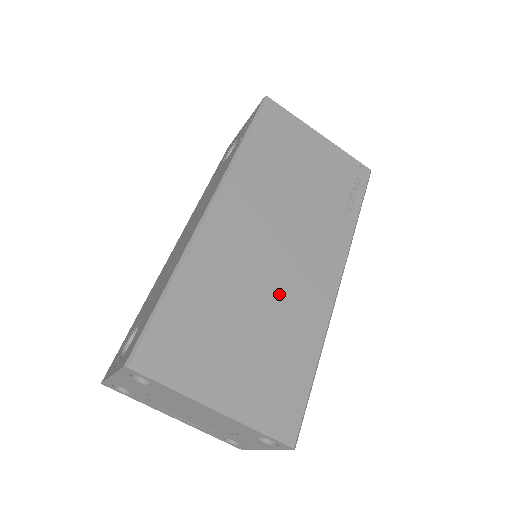
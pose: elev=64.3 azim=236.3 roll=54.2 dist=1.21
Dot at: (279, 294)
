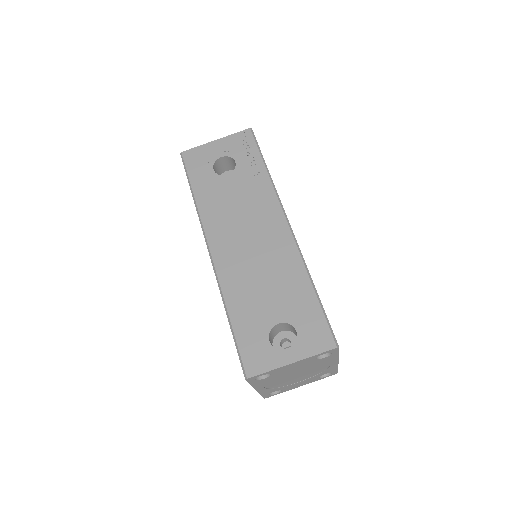
Dot at: occluded
